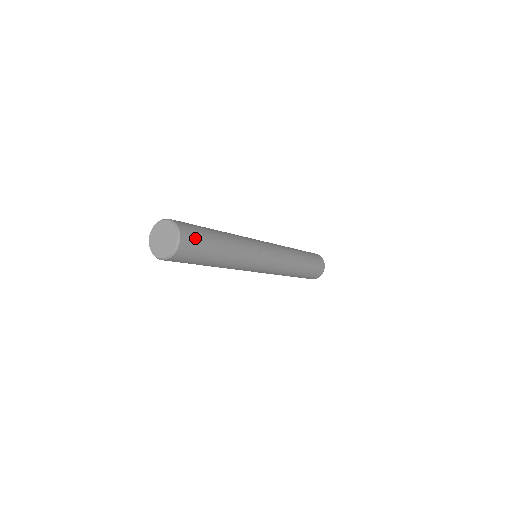
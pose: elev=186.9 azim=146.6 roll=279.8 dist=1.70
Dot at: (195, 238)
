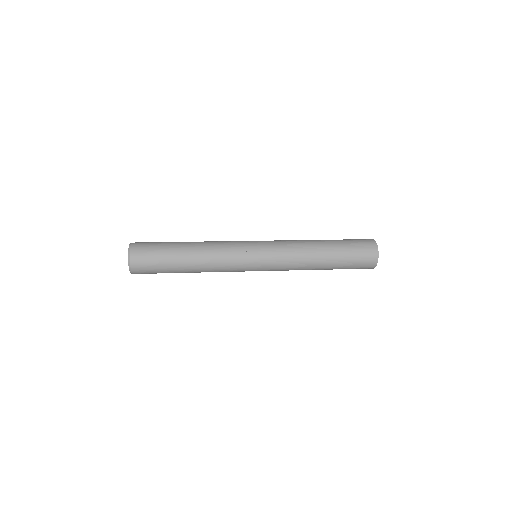
Dot at: (148, 251)
